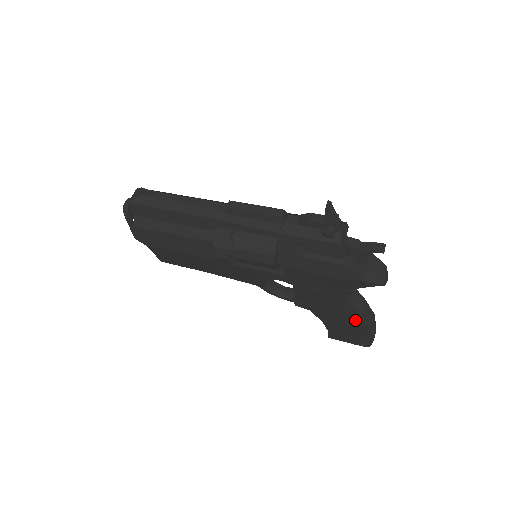
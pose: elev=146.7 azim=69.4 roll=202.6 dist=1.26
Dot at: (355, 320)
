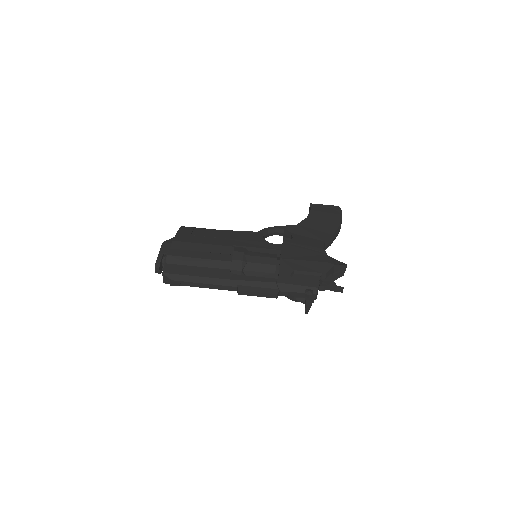
Dot at: occluded
